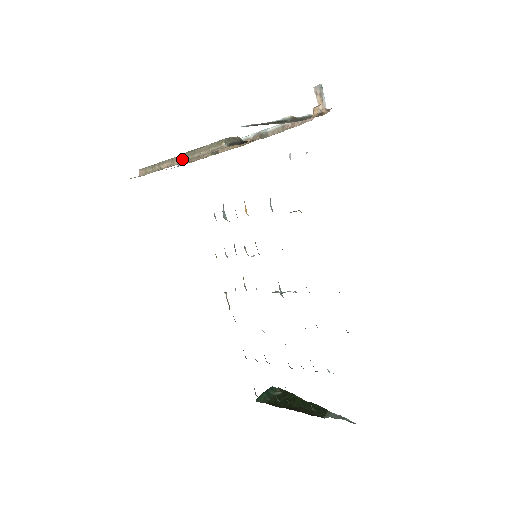
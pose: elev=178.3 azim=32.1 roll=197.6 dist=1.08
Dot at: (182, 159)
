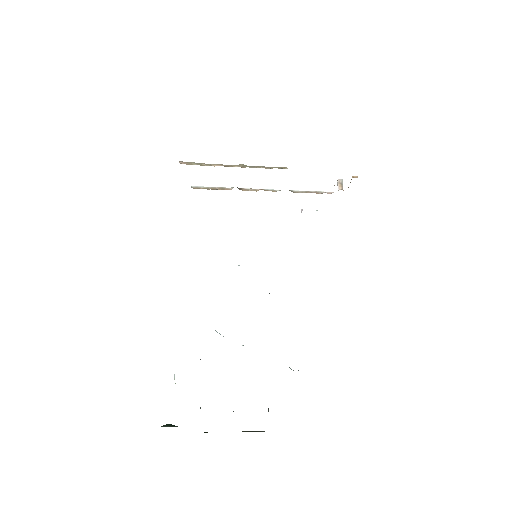
Dot at: (239, 166)
